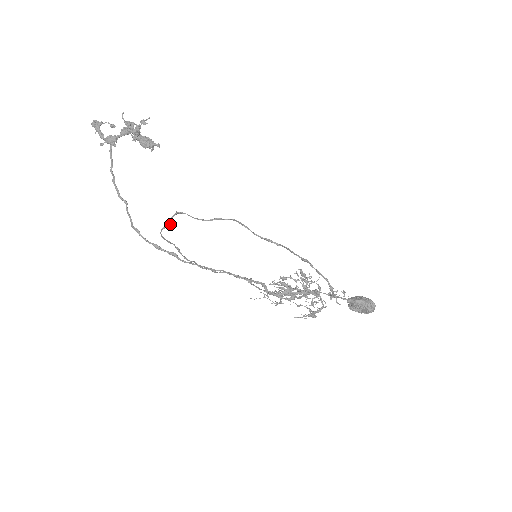
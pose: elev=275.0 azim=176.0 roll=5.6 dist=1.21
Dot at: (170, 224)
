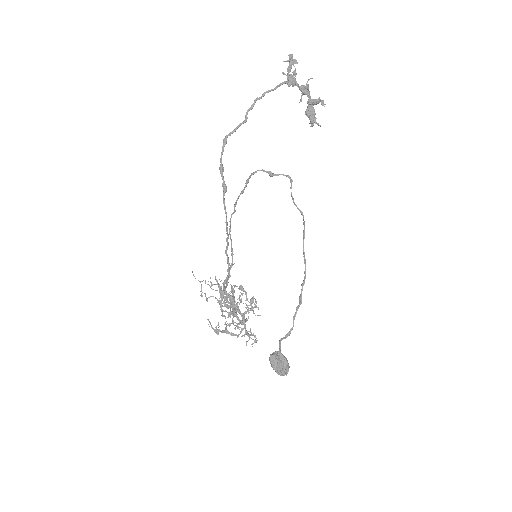
Dot at: (274, 175)
